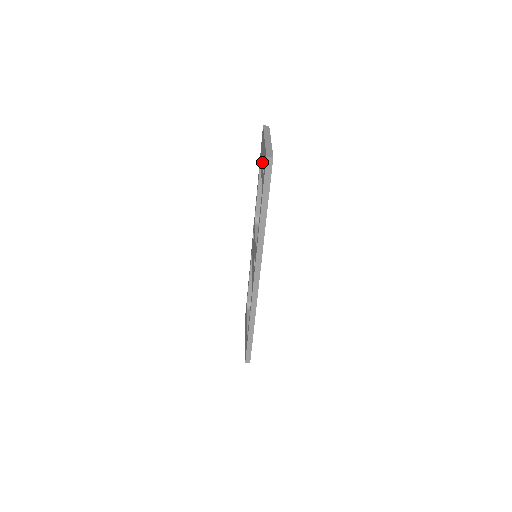
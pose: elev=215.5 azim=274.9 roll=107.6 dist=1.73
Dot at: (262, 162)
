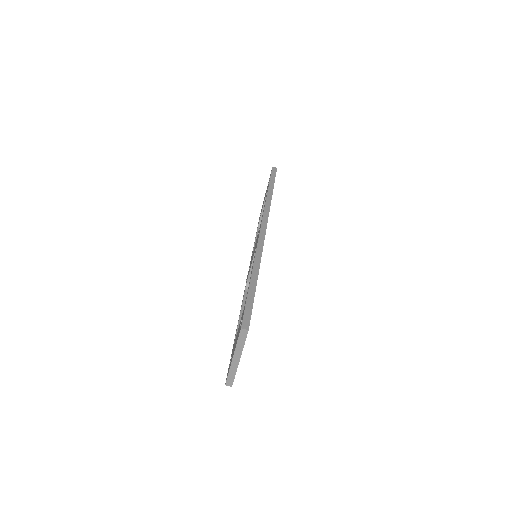
Dot at: occluded
